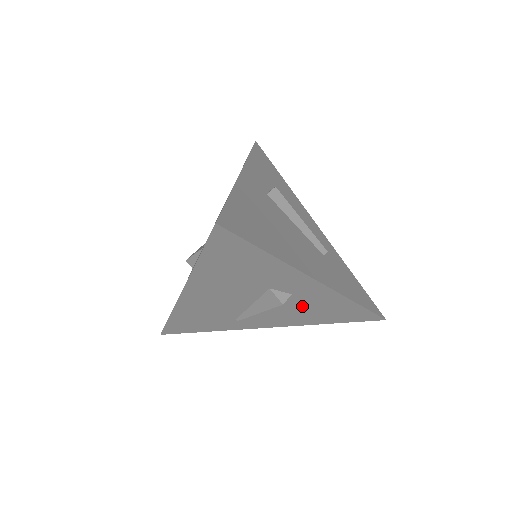
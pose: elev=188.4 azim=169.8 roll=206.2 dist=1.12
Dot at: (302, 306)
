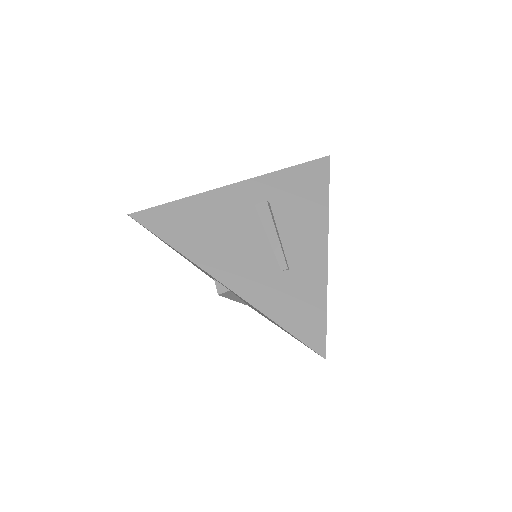
Dot at: occluded
